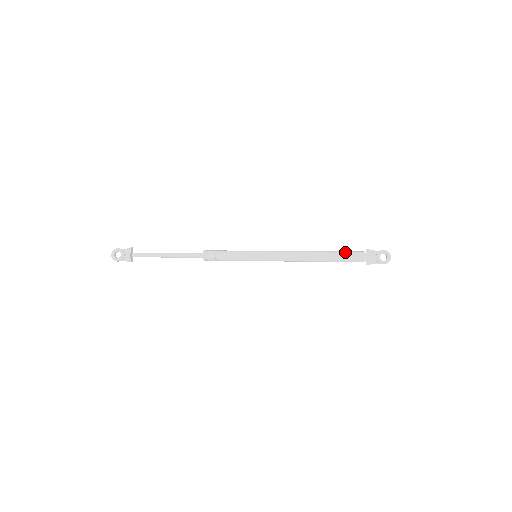
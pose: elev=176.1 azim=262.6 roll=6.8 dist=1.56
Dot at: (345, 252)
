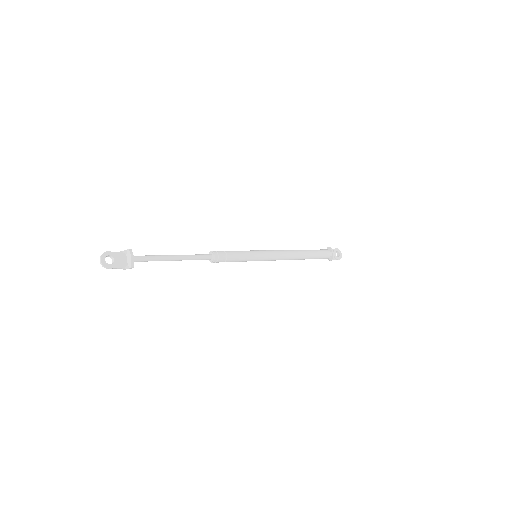
Dot at: (318, 250)
